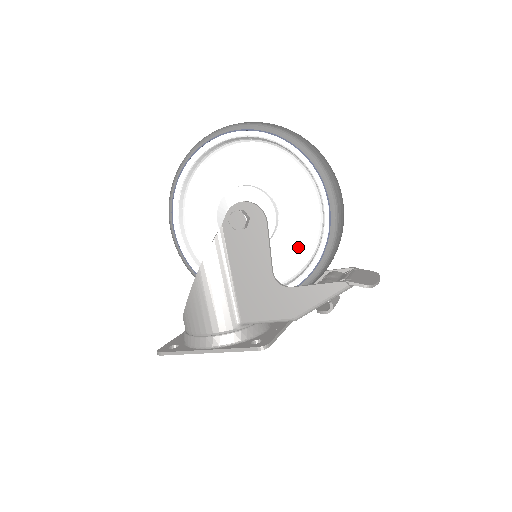
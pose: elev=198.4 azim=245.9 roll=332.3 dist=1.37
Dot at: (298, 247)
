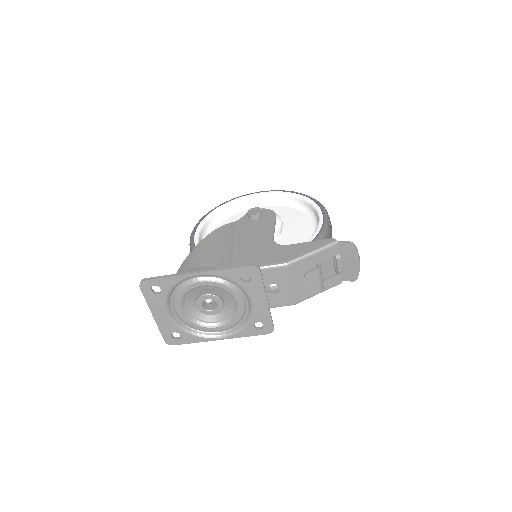
Dot at: occluded
